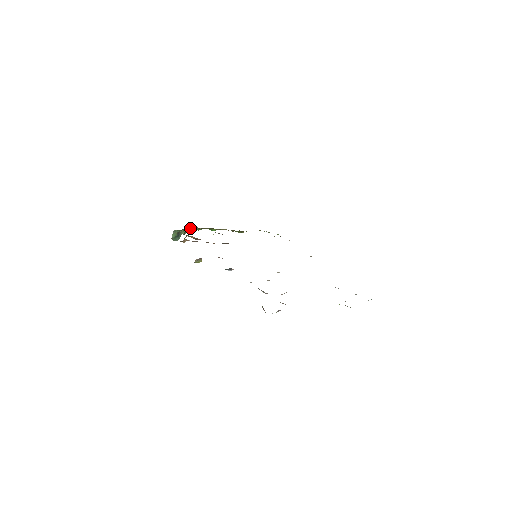
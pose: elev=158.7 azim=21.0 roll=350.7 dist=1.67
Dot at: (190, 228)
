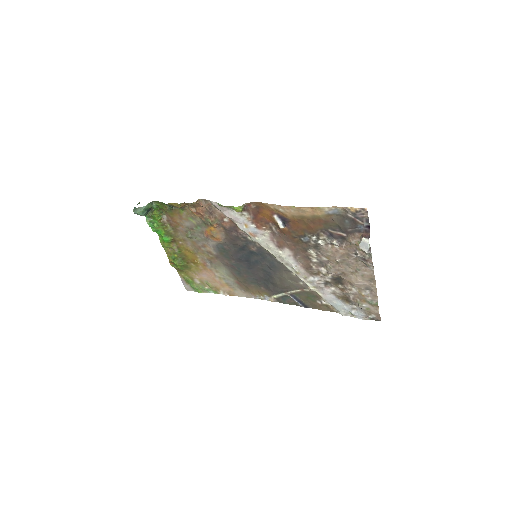
Dot at: (160, 215)
